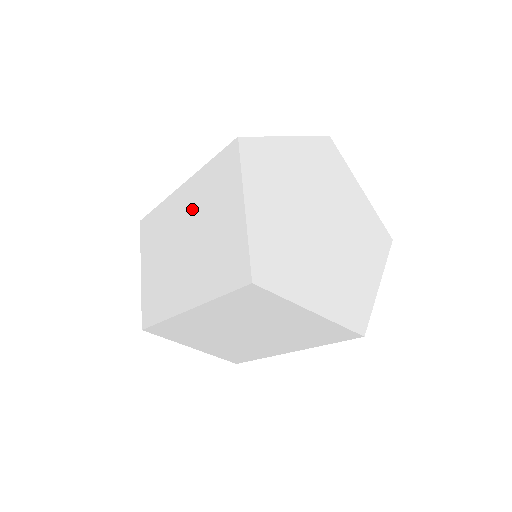
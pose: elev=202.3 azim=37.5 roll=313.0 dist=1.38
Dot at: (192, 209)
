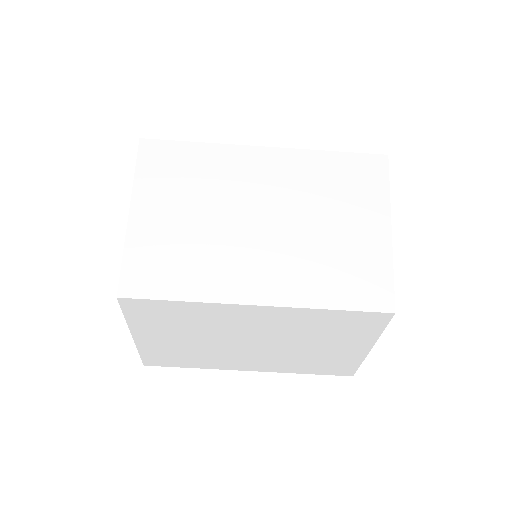
Dot at: occluded
